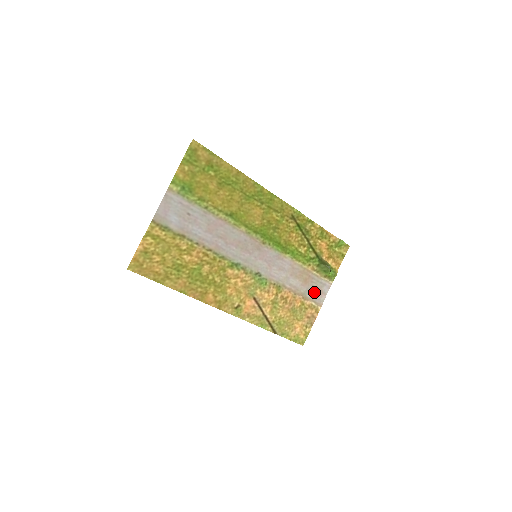
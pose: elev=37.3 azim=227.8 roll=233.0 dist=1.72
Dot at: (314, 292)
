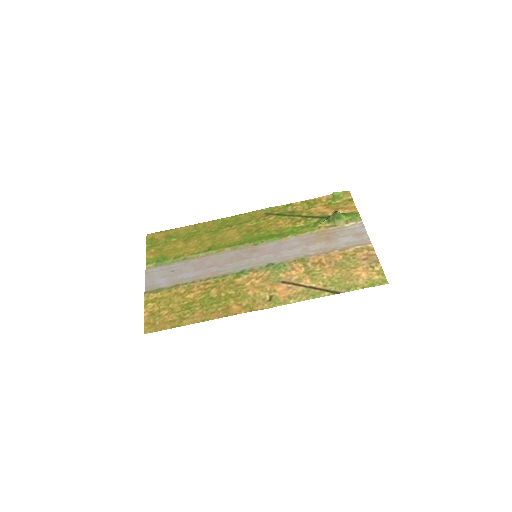
Dot at: (349, 240)
